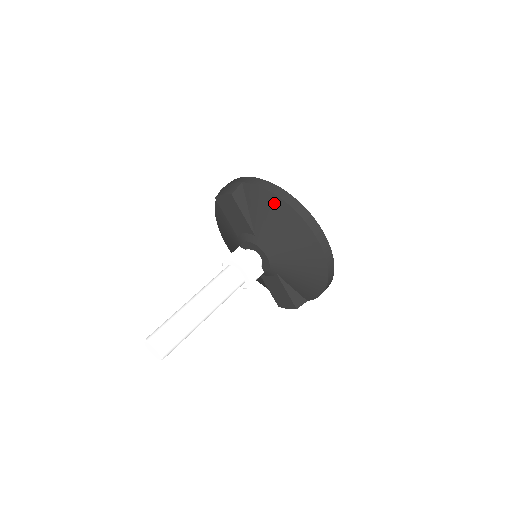
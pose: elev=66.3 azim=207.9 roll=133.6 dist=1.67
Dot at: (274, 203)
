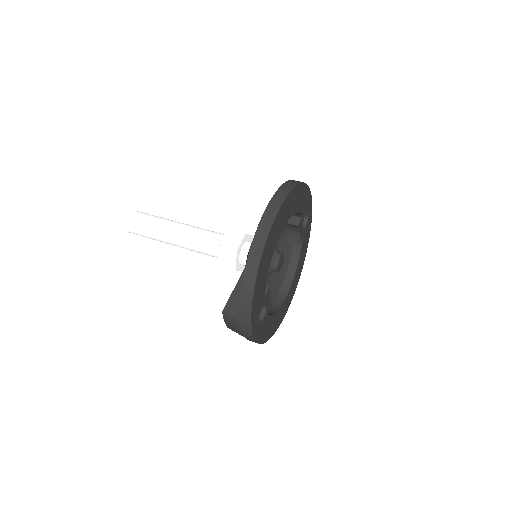
Dot at: occluded
